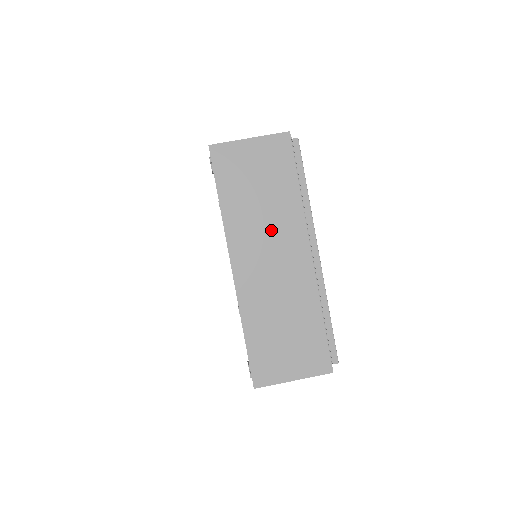
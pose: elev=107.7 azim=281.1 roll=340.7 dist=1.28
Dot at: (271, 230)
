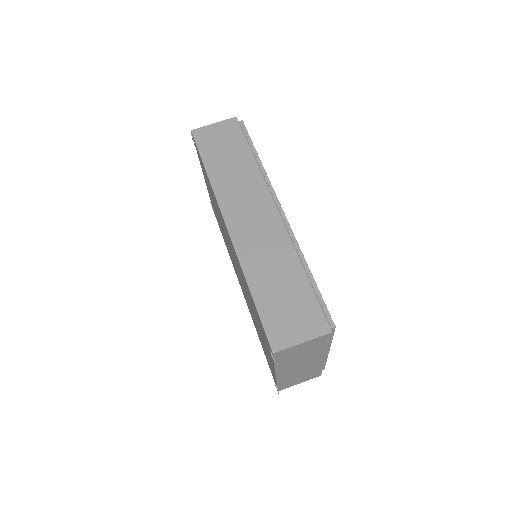
Dot at: (304, 360)
